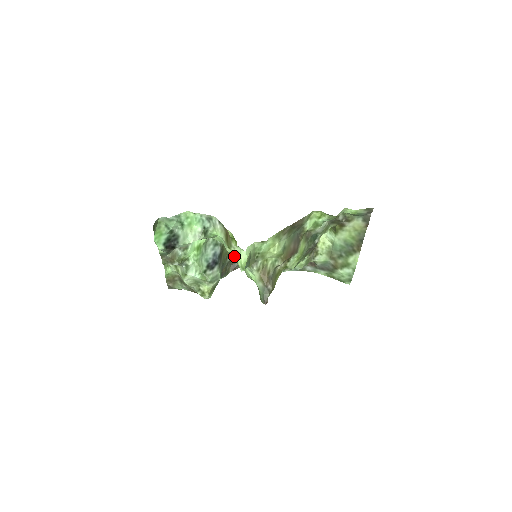
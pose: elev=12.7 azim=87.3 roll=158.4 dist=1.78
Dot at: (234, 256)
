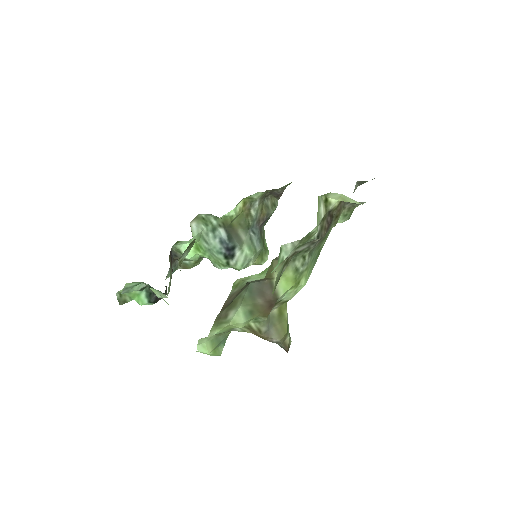
Dot at: occluded
